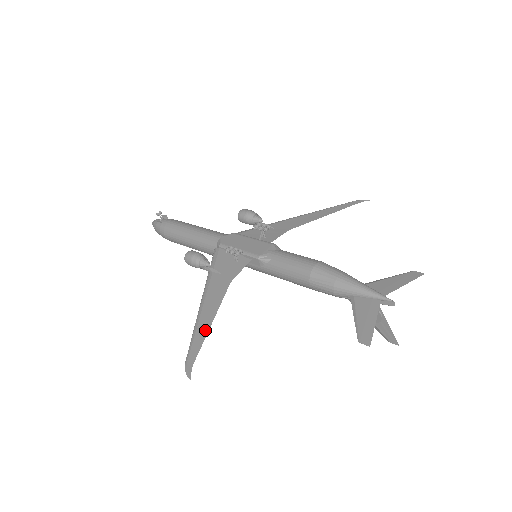
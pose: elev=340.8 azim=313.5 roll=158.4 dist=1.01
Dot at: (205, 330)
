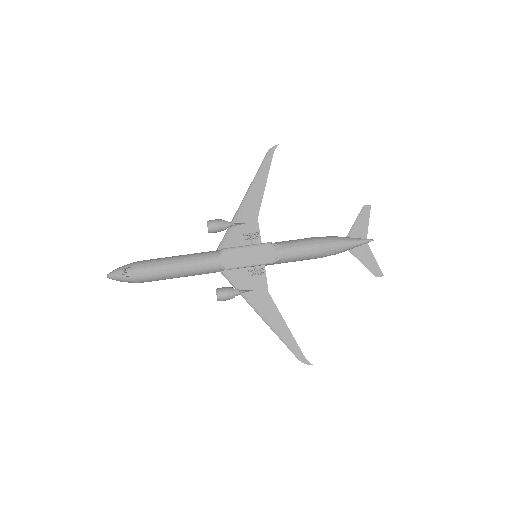
Dot at: (289, 334)
